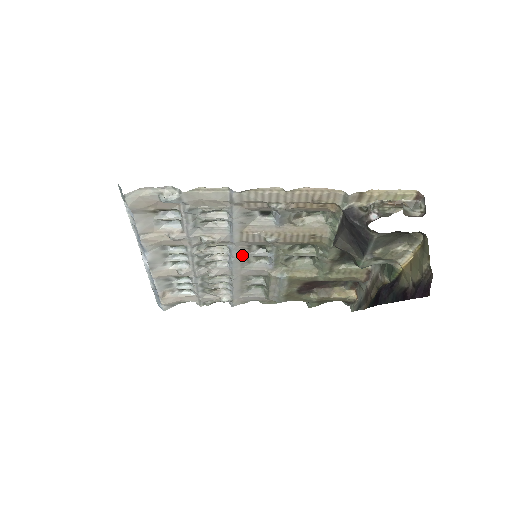
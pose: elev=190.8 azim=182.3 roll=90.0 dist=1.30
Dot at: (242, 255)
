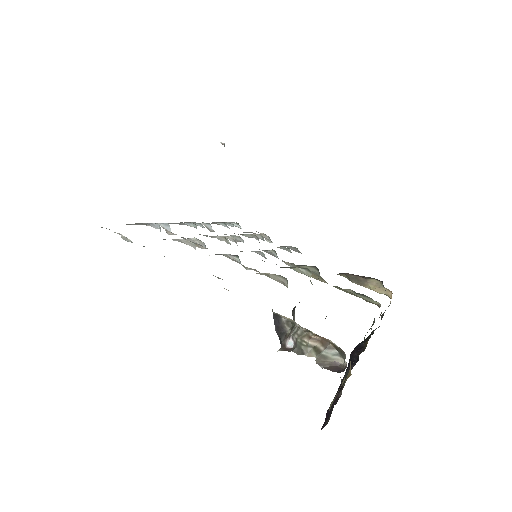
Dot at: occluded
